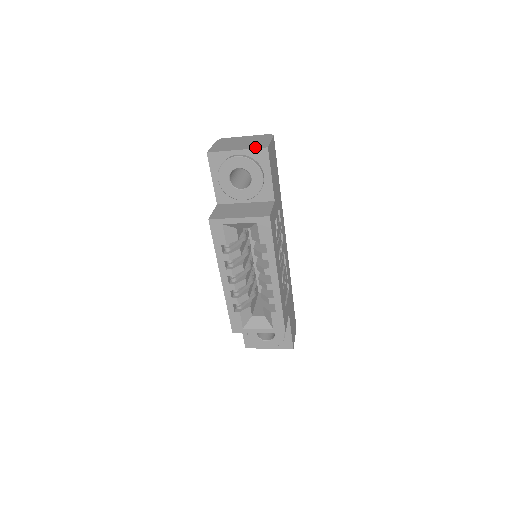
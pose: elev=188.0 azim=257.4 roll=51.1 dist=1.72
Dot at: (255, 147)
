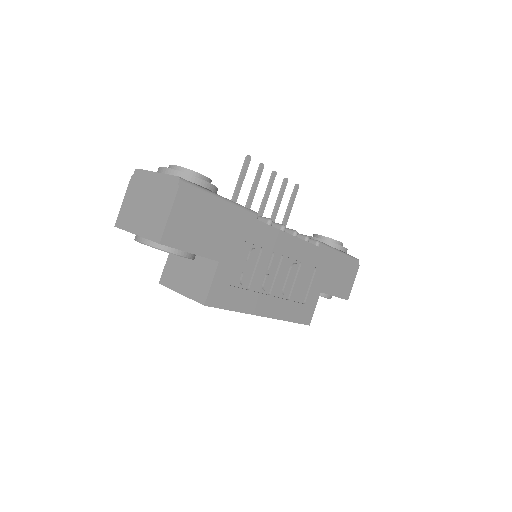
Dot at: (150, 235)
